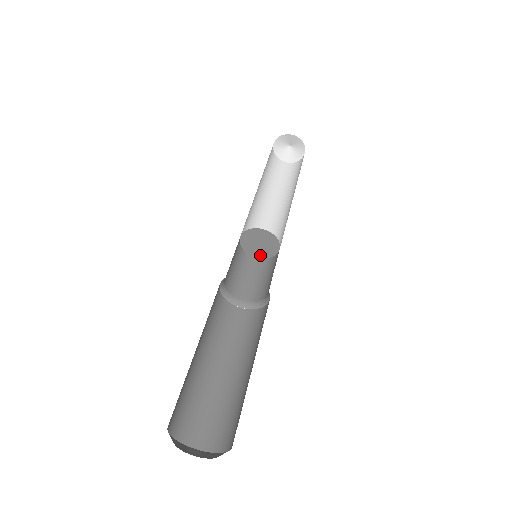
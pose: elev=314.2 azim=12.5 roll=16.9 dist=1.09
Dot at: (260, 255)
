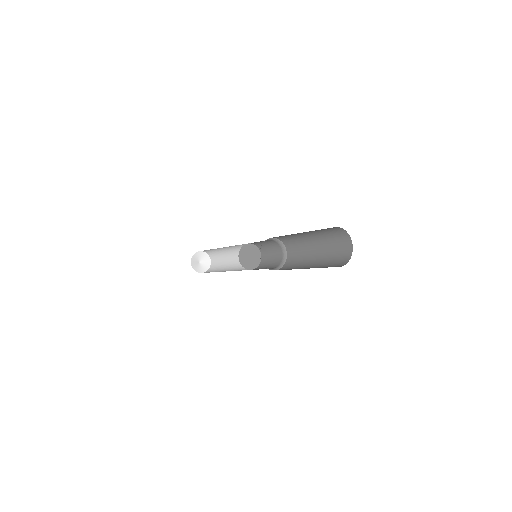
Dot at: (255, 265)
